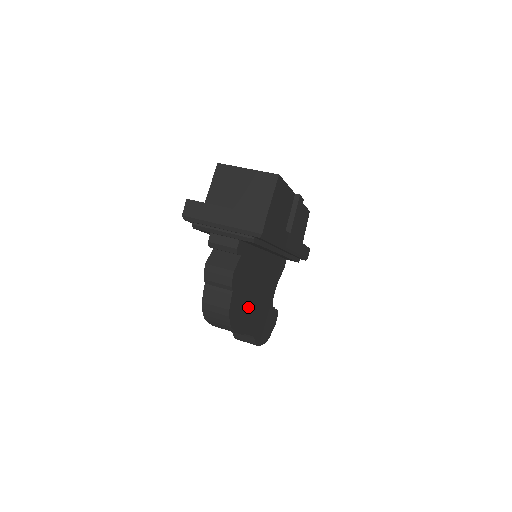
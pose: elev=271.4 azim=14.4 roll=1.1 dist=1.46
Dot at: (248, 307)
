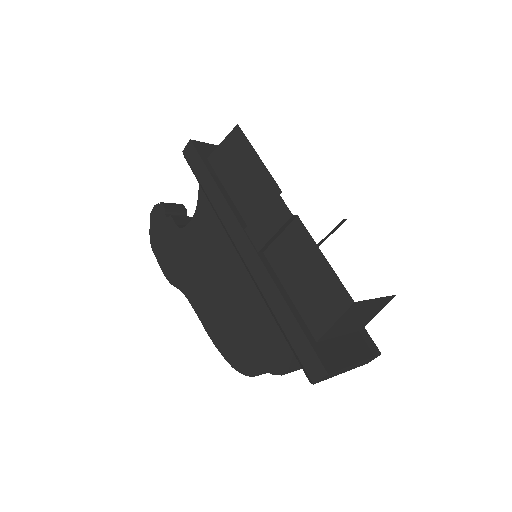
Dot at: occluded
